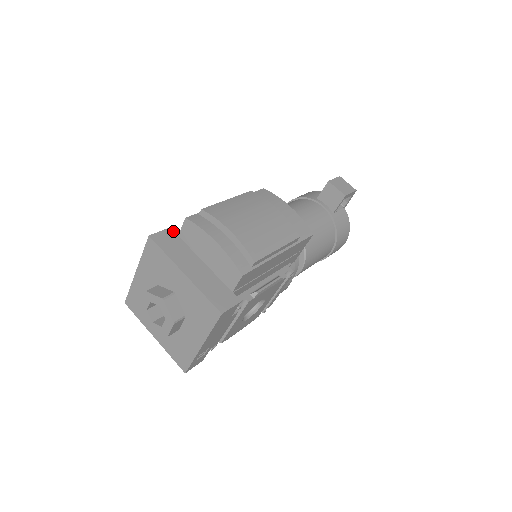
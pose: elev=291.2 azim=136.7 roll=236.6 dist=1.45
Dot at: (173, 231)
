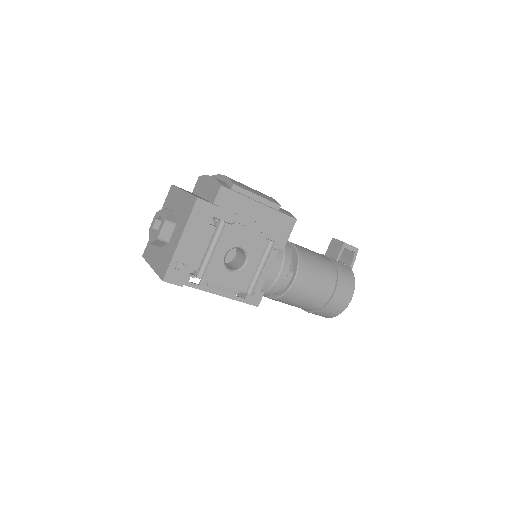
Dot at: occluded
